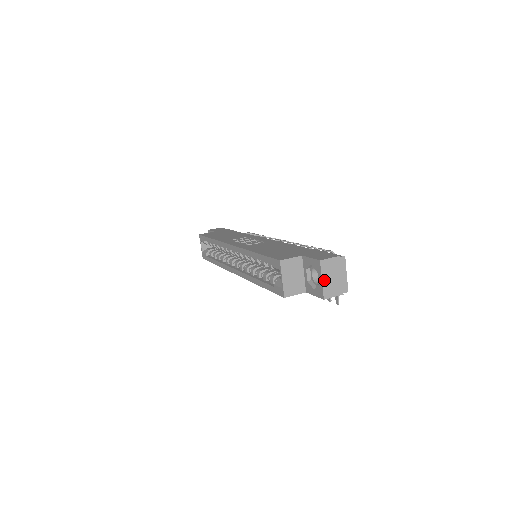
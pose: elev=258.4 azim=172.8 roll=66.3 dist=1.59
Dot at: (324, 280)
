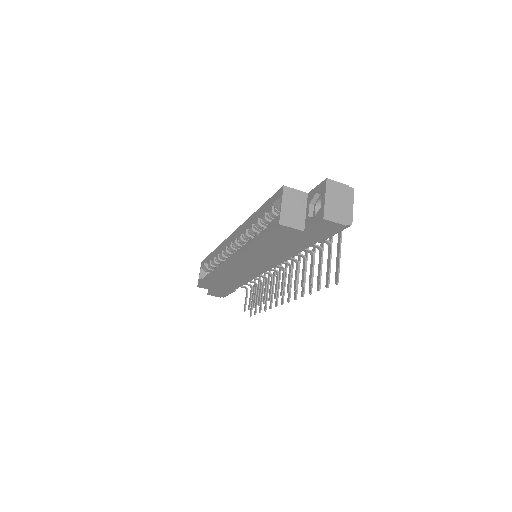
Dot at: (327, 199)
